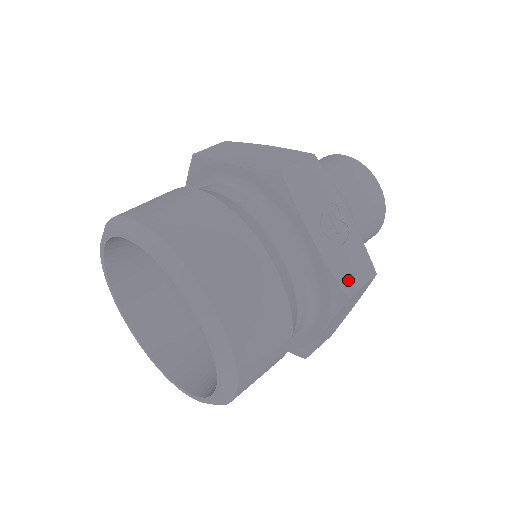
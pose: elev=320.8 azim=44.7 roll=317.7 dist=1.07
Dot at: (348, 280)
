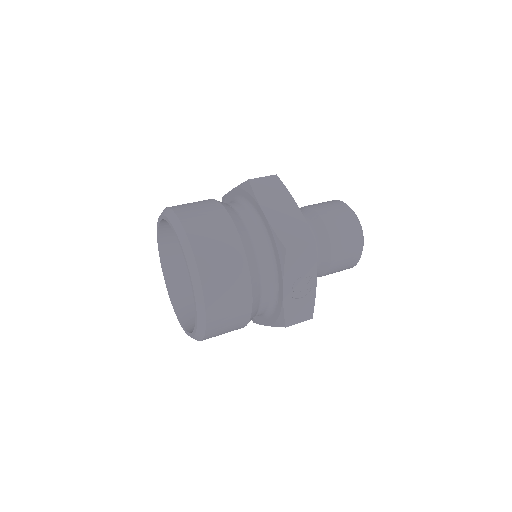
Dot at: (292, 318)
